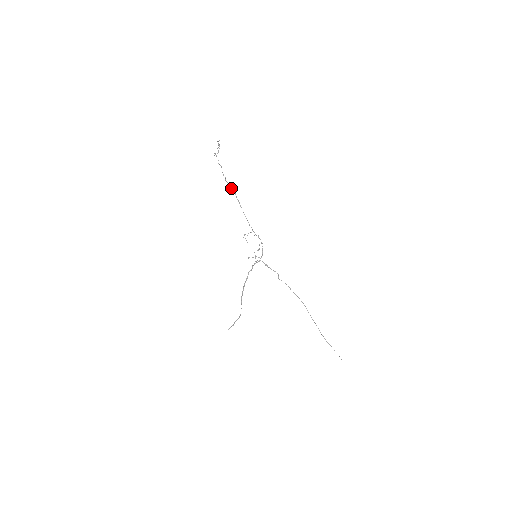
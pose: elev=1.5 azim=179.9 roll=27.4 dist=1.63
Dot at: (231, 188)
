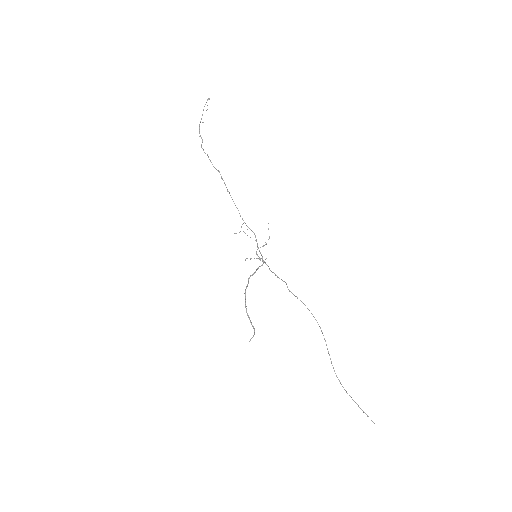
Dot at: (215, 168)
